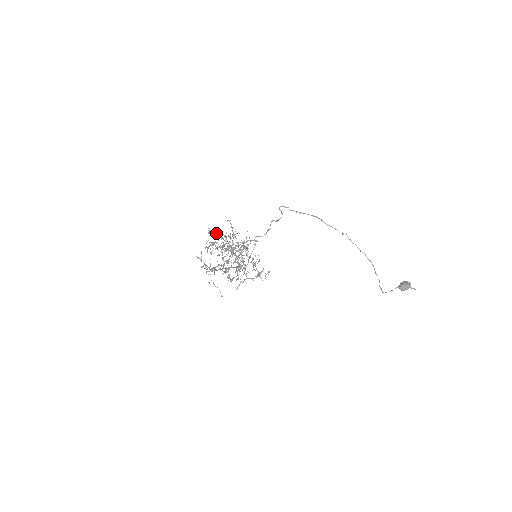
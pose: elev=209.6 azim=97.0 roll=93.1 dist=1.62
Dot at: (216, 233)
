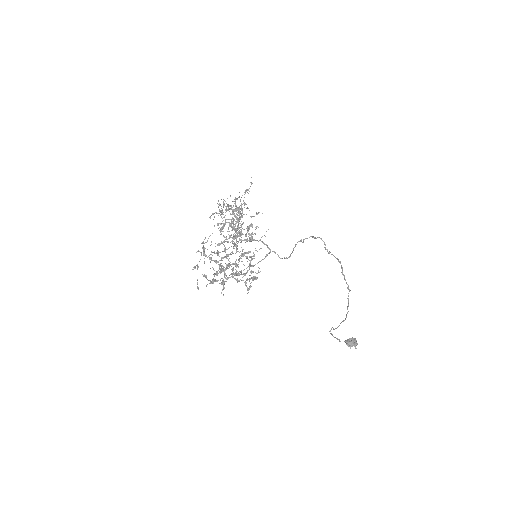
Dot at: (232, 201)
